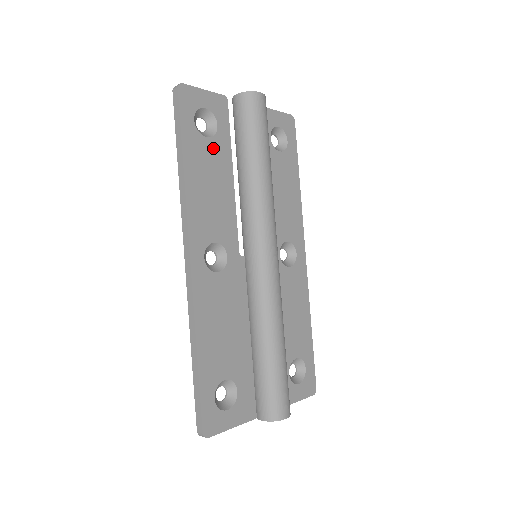
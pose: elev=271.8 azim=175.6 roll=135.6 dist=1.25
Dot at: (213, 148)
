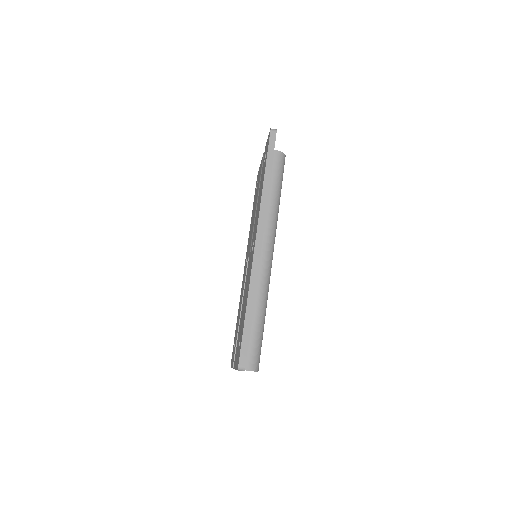
Dot at: occluded
